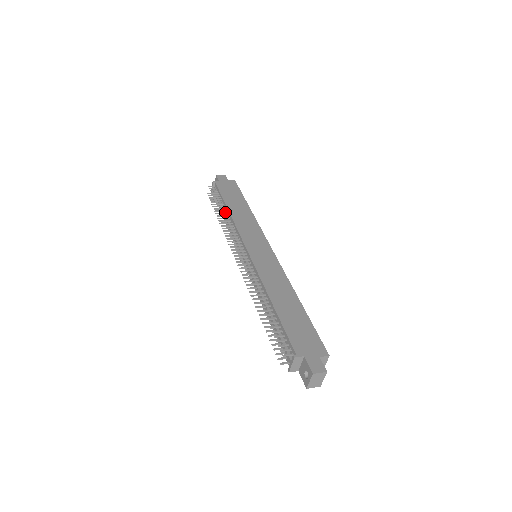
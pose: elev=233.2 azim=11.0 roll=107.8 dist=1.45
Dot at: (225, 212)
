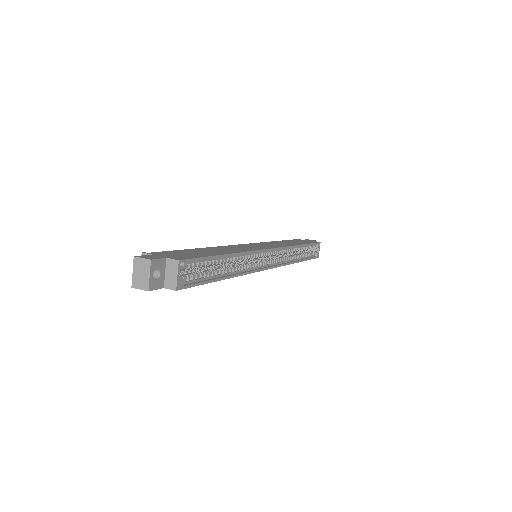
Dot at: occluded
